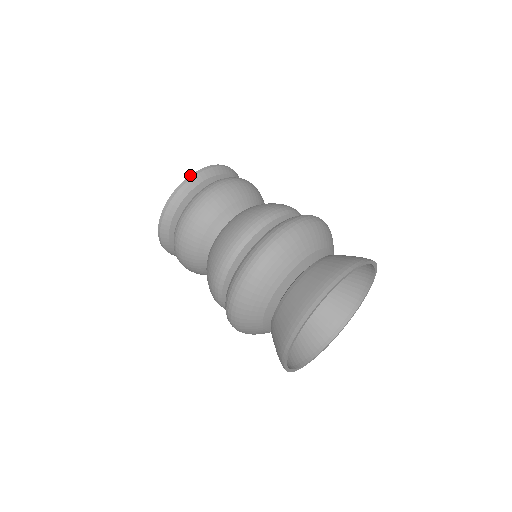
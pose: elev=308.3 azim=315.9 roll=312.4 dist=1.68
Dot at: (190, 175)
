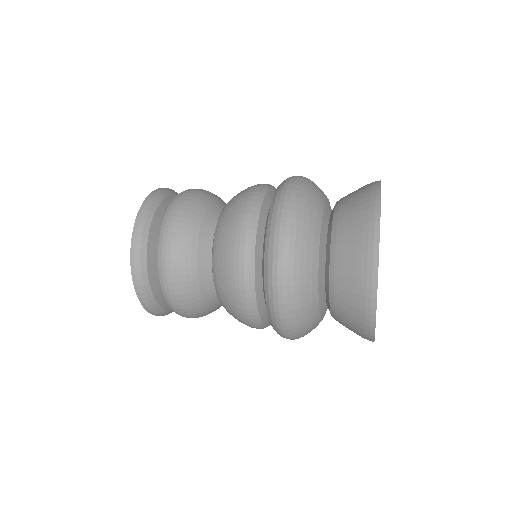
Dot at: occluded
